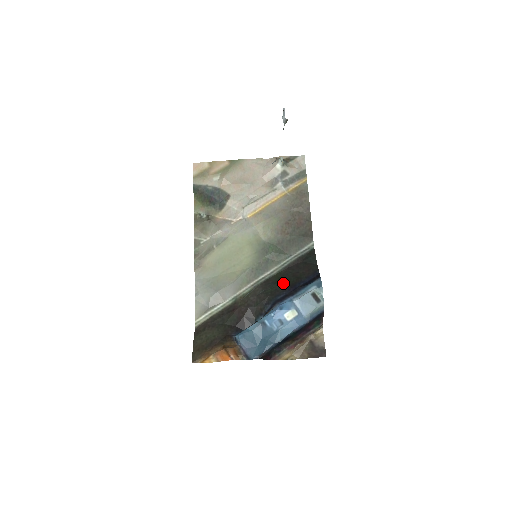
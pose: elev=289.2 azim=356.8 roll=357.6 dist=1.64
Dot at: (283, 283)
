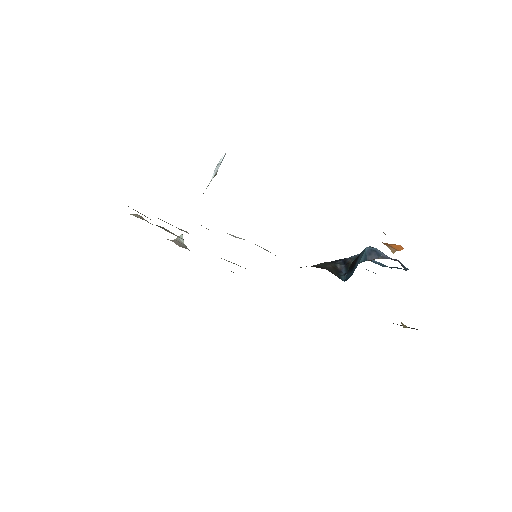
Dot at: occluded
